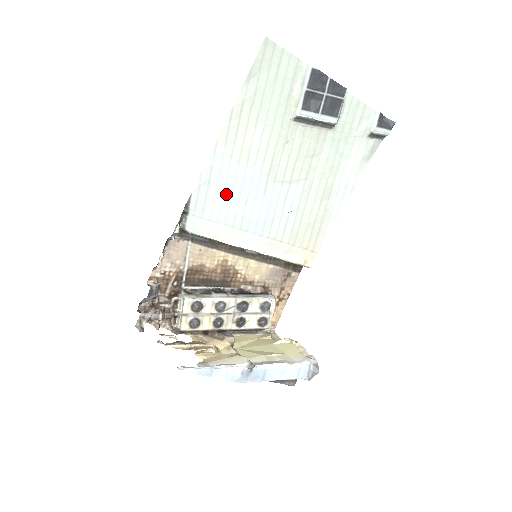
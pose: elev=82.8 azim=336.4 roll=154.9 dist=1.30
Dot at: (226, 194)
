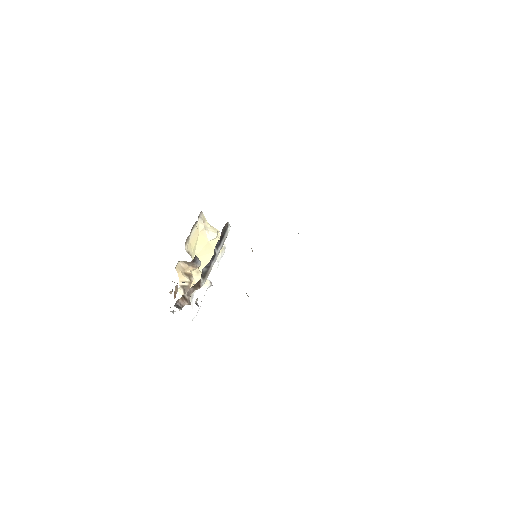
Dot at: occluded
